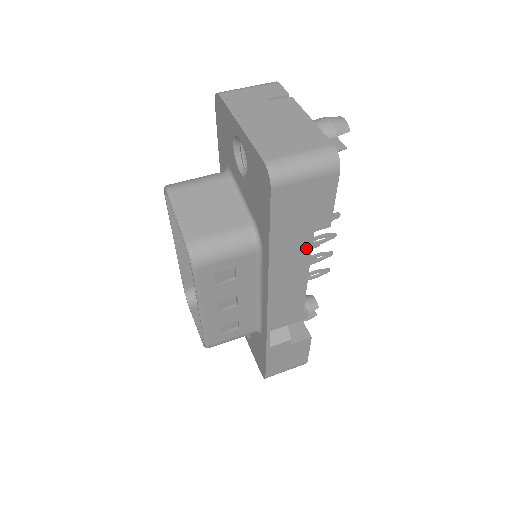
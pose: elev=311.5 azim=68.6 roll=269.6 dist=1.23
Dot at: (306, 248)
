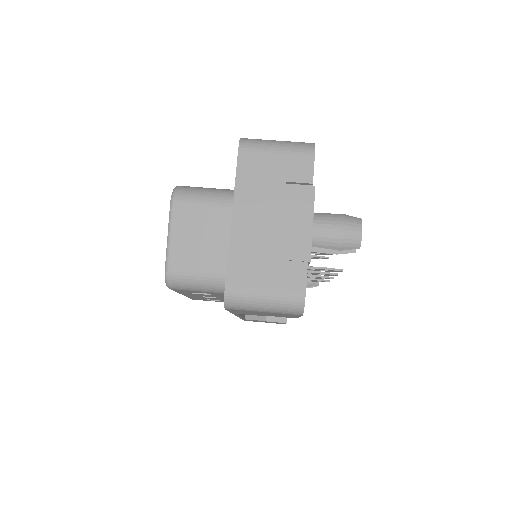
Dot at: occluded
